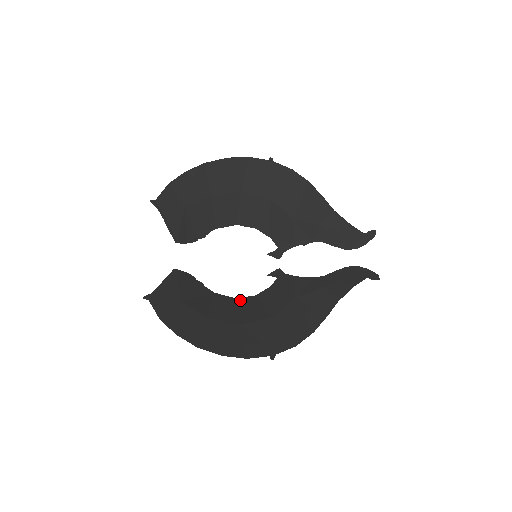
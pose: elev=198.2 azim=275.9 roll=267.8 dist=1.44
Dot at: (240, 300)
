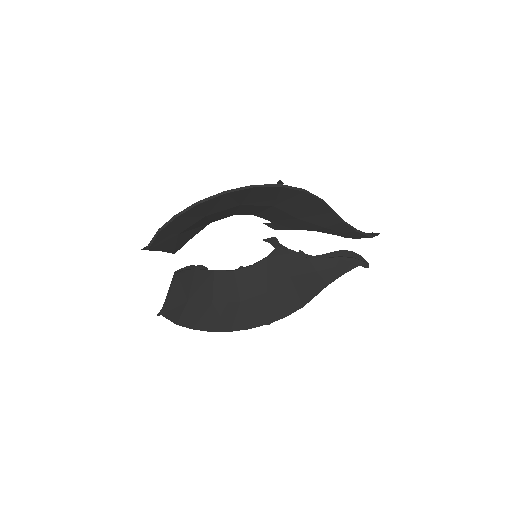
Dot at: (238, 273)
